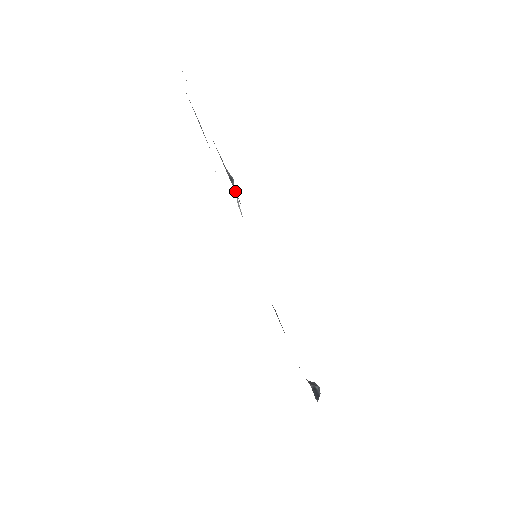
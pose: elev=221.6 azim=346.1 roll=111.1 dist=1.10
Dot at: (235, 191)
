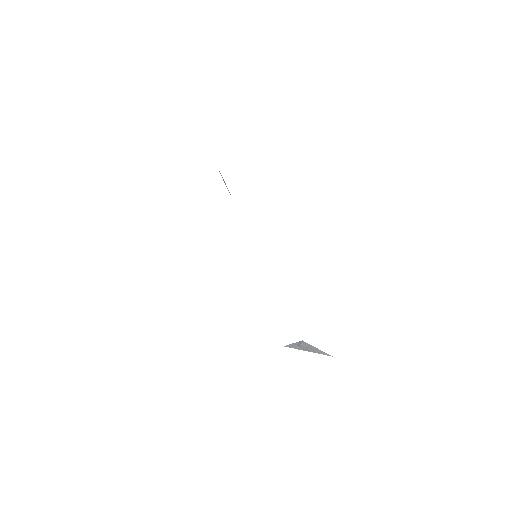
Dot at: occluded
